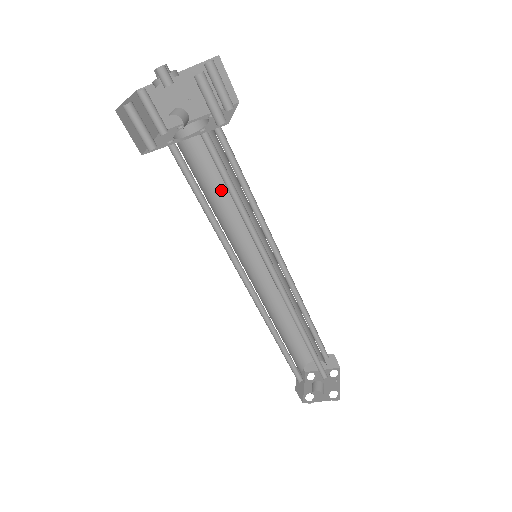
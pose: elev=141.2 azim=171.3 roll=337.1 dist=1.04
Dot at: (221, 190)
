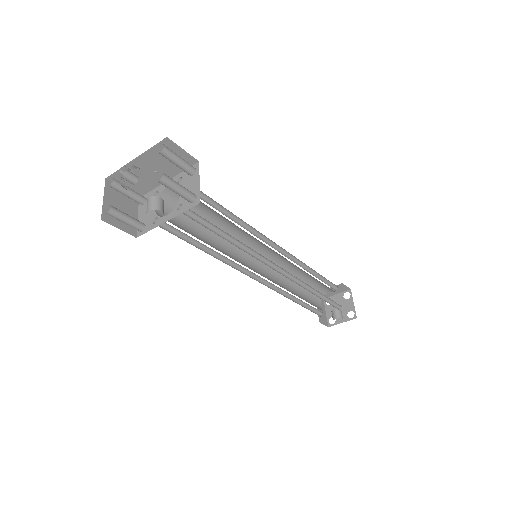
Dot at: occluded
